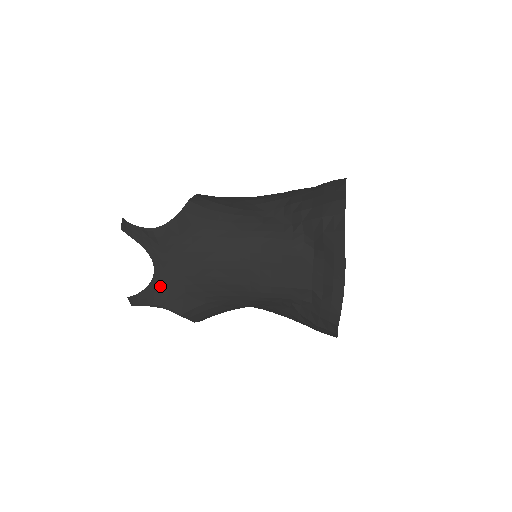
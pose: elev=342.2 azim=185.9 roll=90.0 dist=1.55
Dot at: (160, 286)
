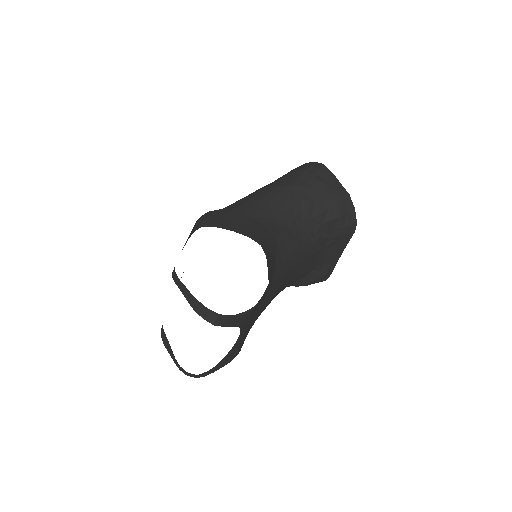
Dot at: (238, 344)
